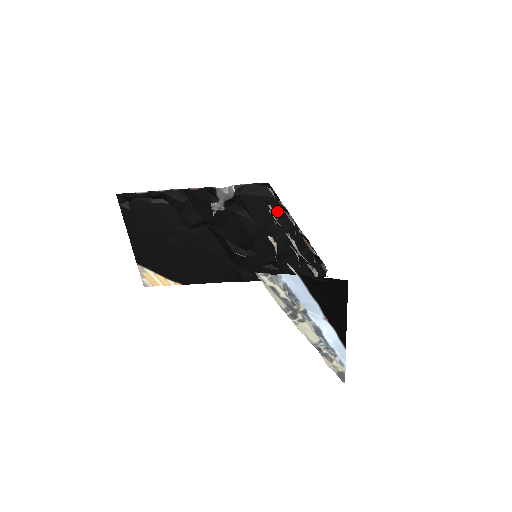
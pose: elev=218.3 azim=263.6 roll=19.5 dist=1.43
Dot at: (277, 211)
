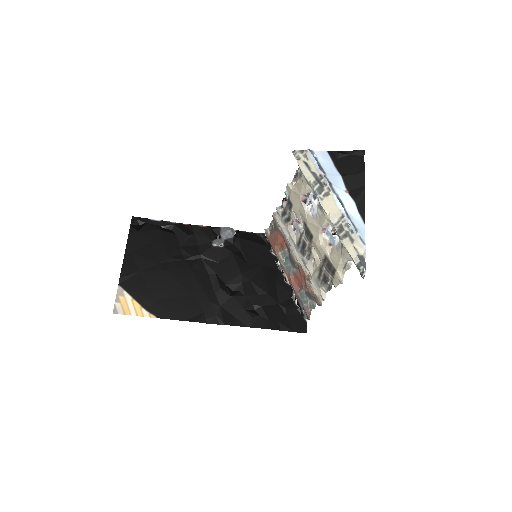
Dot at: (267, 258)
